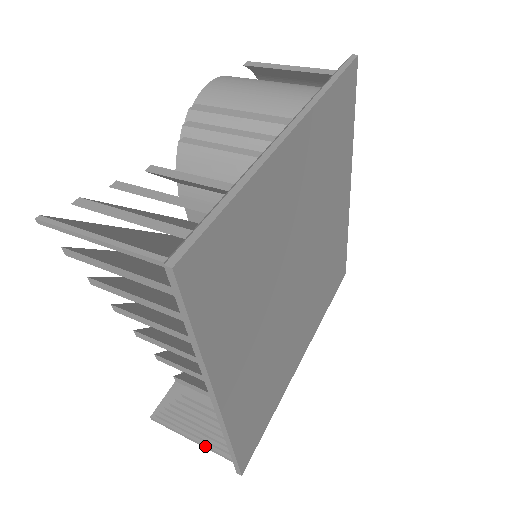
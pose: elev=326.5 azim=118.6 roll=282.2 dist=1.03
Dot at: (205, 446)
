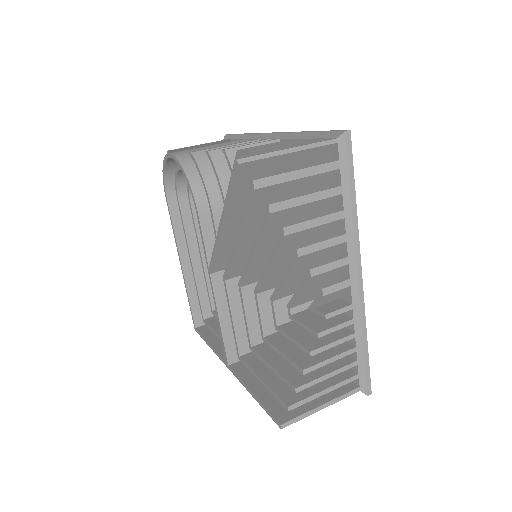
Dot at: (336, 399)
